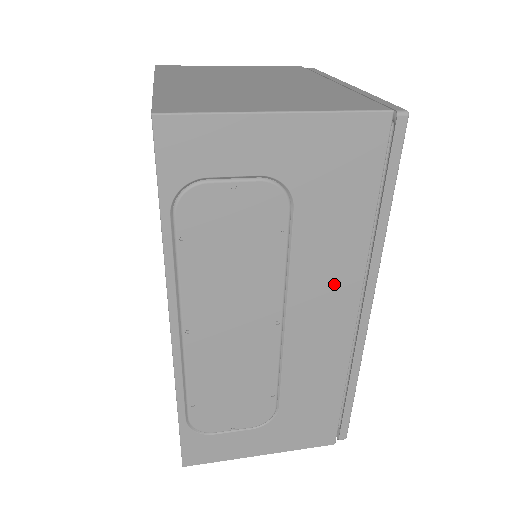
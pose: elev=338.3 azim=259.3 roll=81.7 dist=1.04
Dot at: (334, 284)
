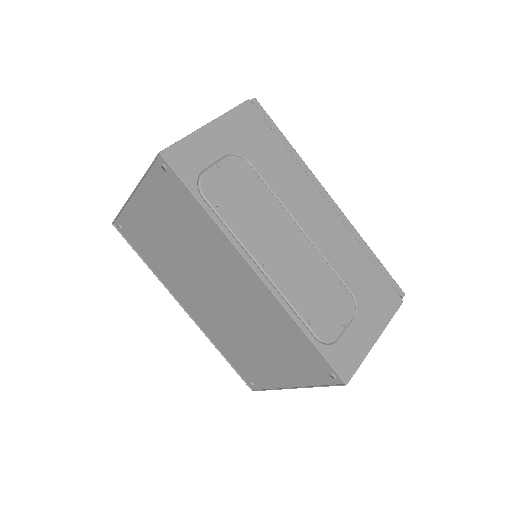
Dot at: (303, 192)
